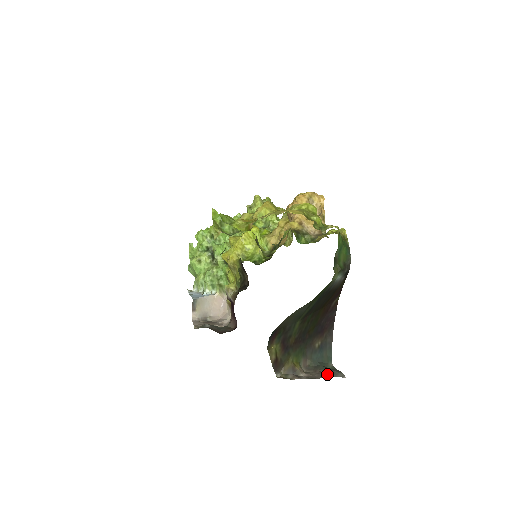
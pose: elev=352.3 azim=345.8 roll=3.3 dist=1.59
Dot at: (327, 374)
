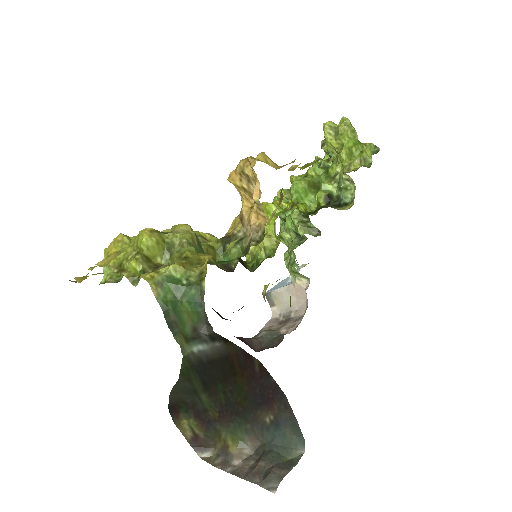
Dot at: (257, 475)
